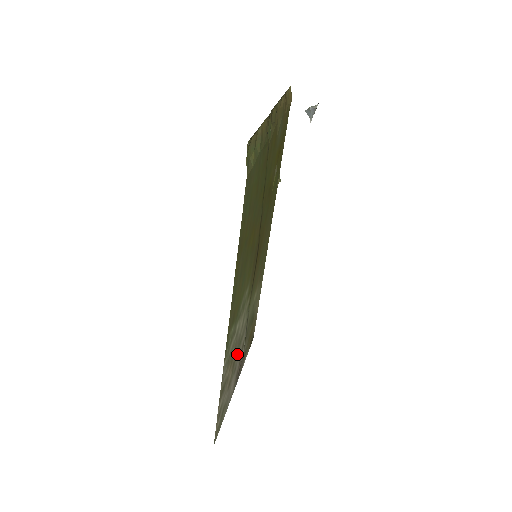
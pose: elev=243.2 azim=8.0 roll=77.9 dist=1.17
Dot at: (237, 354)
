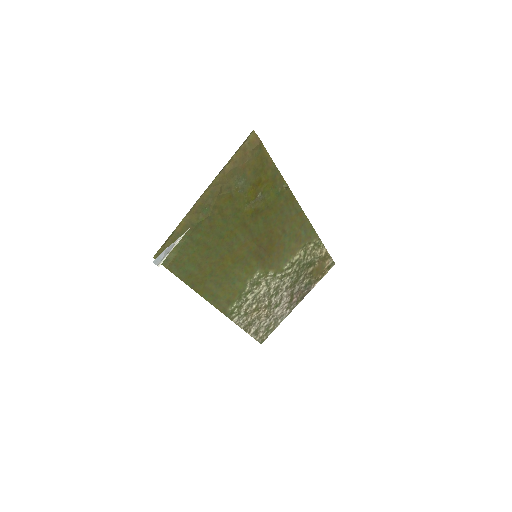
Dot at: (274, 299)
